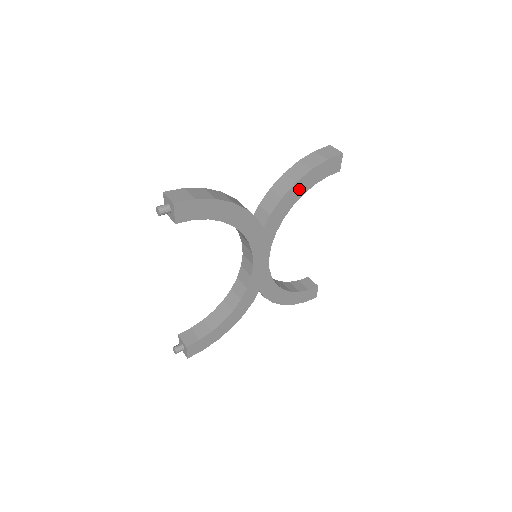
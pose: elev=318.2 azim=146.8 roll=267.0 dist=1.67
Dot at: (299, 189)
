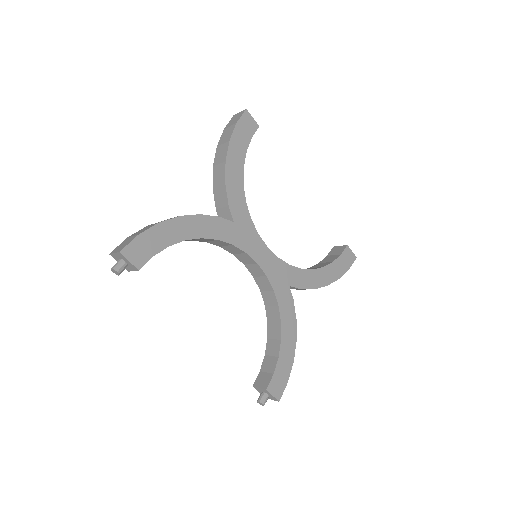
Dot at: (234, 166)
